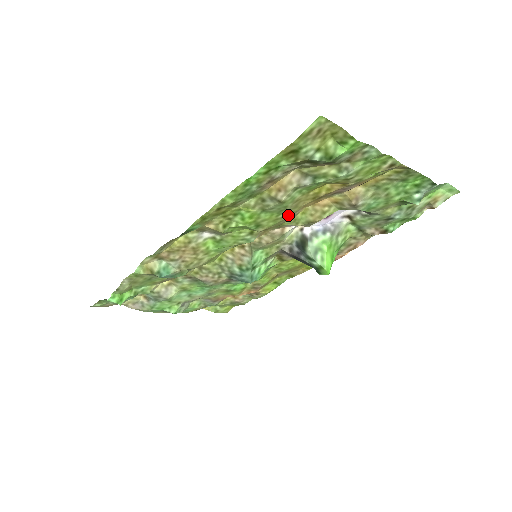
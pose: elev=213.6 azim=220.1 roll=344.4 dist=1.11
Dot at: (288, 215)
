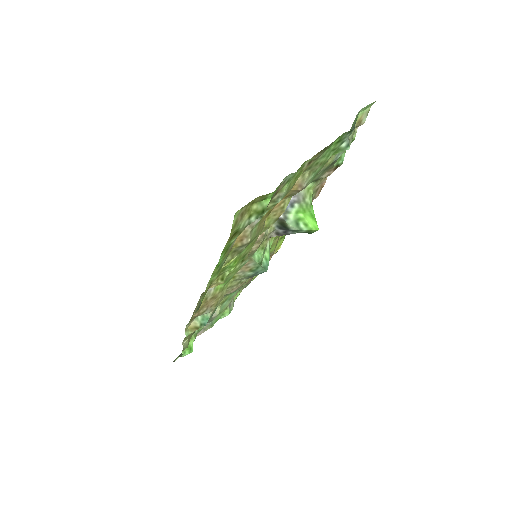
Dot at: (259, 234)
